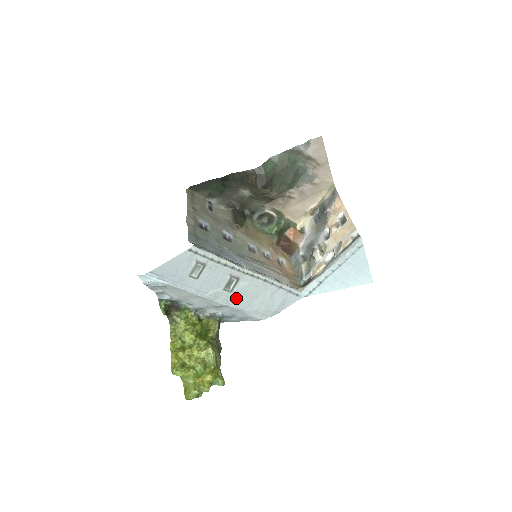
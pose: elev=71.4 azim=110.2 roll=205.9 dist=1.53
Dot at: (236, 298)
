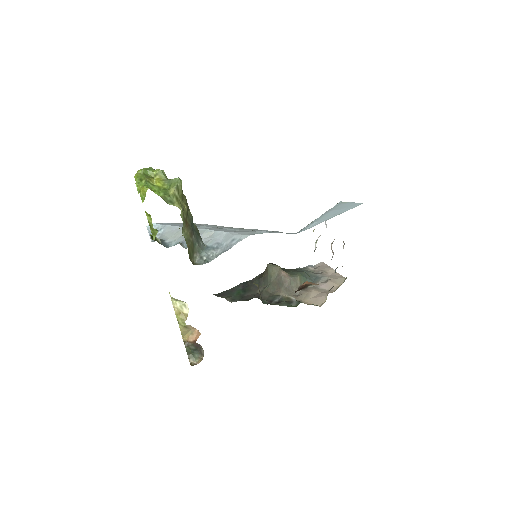
Dot at: (223, 230)
